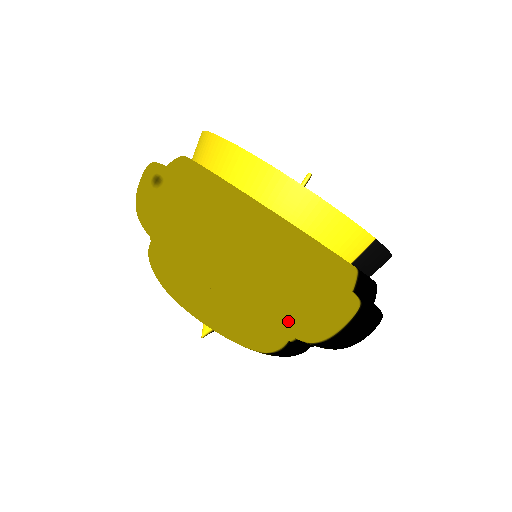
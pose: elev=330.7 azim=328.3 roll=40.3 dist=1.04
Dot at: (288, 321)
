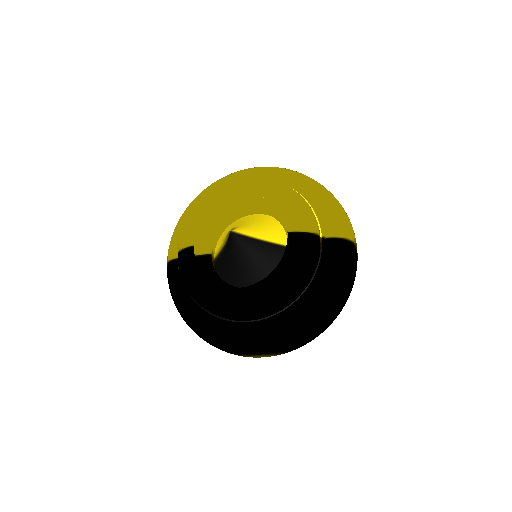
Dot at: (338, 209)
